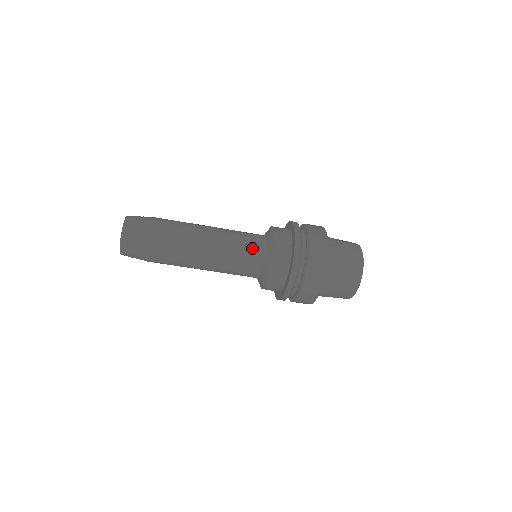
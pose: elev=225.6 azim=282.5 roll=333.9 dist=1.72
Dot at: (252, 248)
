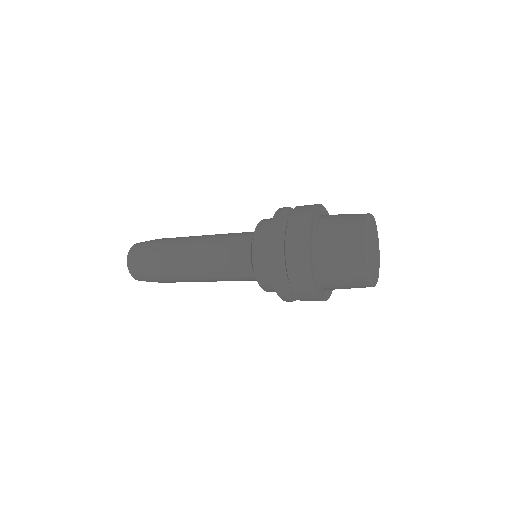
Dot at: (238, 266)
